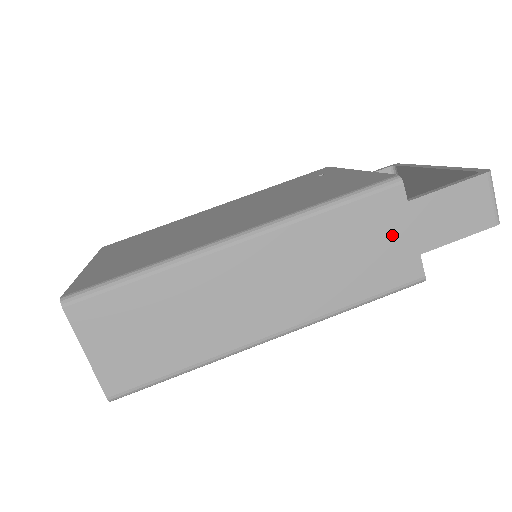
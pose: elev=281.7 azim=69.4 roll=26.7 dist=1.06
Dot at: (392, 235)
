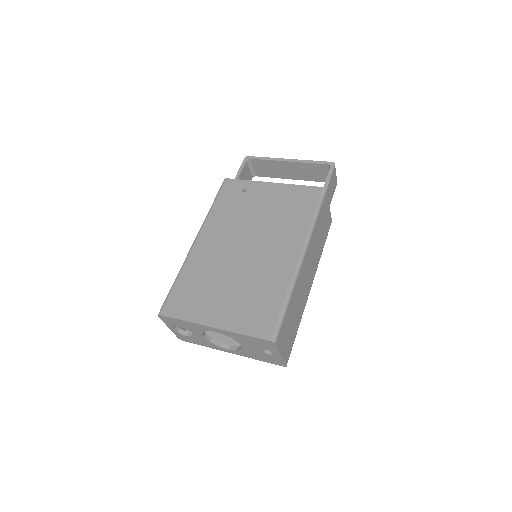
Dot at: (327, 214)
